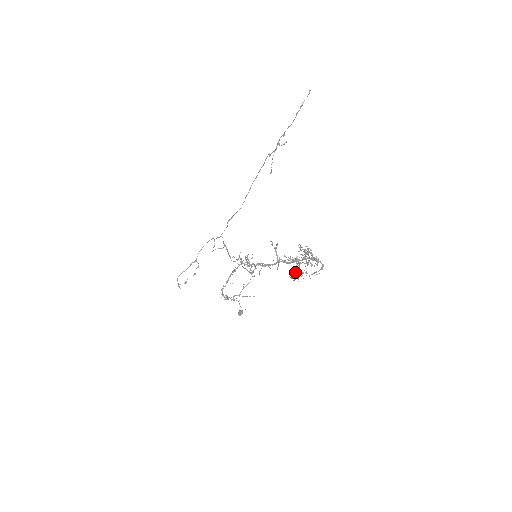
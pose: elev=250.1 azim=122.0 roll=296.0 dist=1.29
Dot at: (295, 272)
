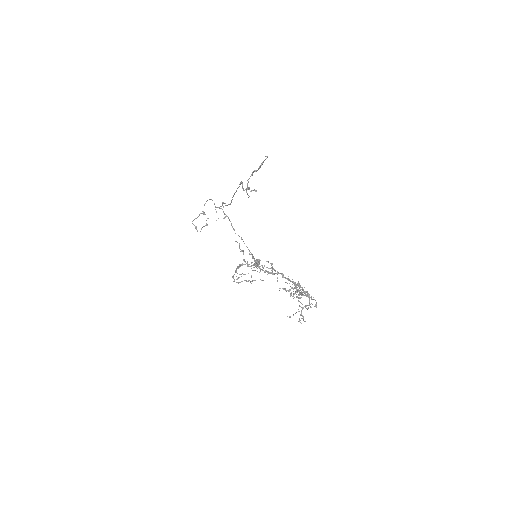
Dot at: (293, 293)
